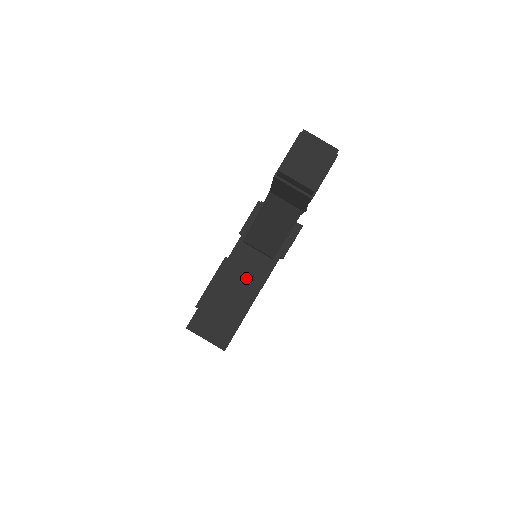
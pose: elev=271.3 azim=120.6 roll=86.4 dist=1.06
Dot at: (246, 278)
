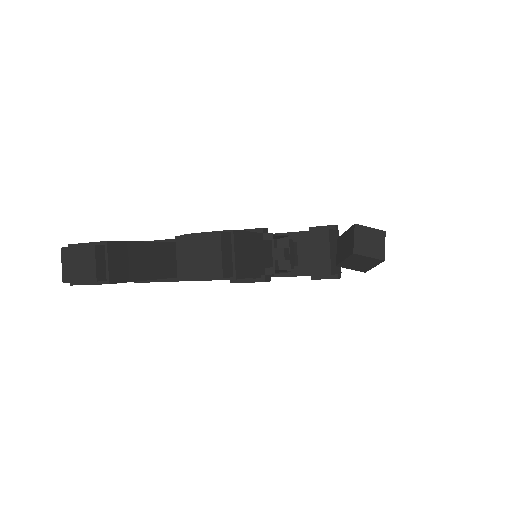
Dot at: (93, 269)
